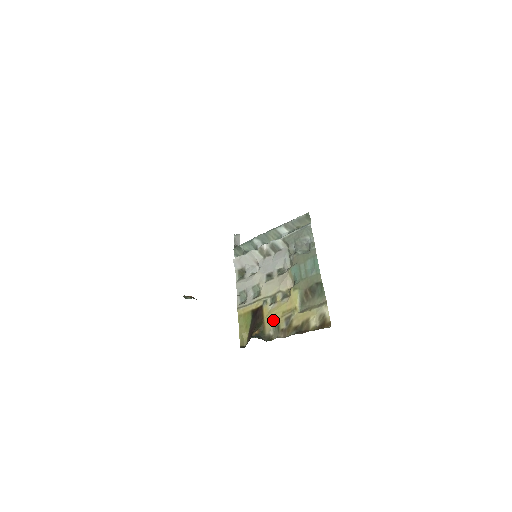
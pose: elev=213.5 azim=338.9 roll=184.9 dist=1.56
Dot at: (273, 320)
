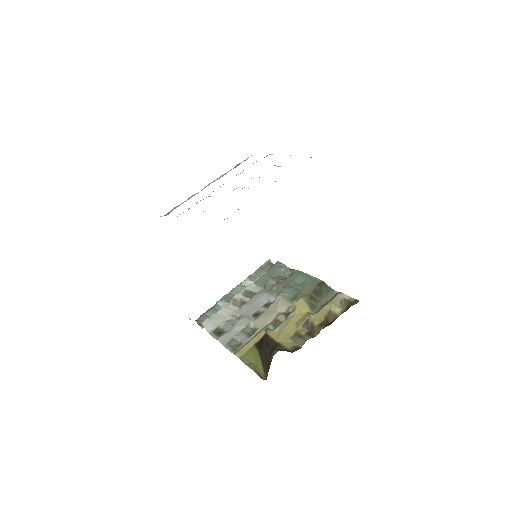
Dot at: (289, 335)
